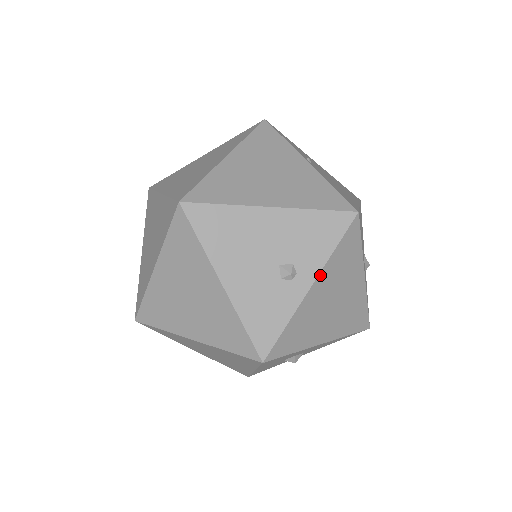
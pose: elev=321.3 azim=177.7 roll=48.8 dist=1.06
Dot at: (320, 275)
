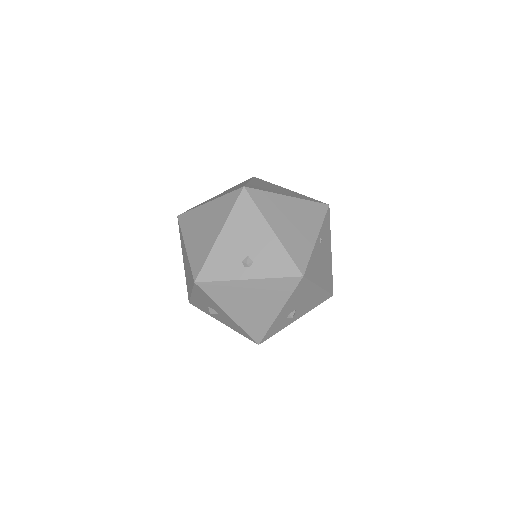
Dot at: (258, 280)
